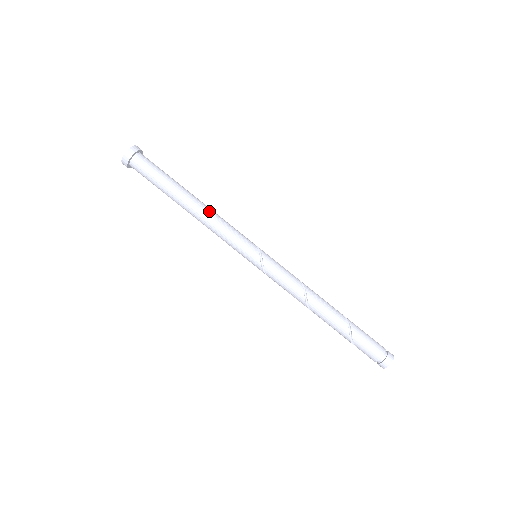
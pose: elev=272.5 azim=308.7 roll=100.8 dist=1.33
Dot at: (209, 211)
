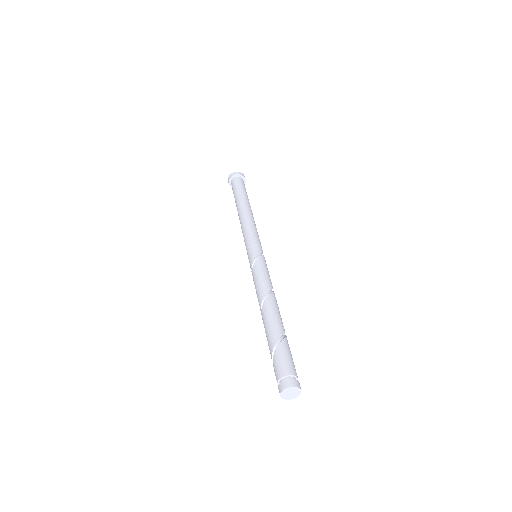
Dot at: occluded
